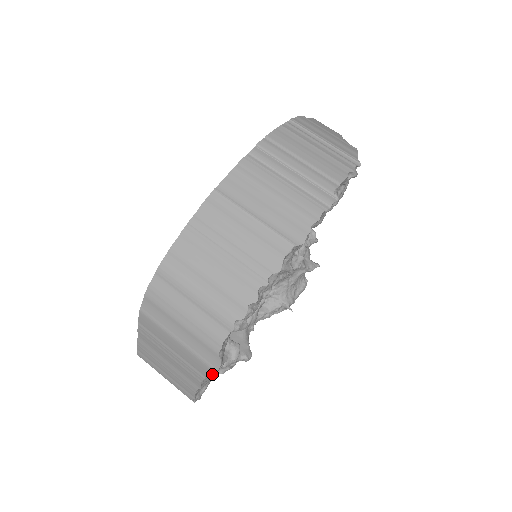
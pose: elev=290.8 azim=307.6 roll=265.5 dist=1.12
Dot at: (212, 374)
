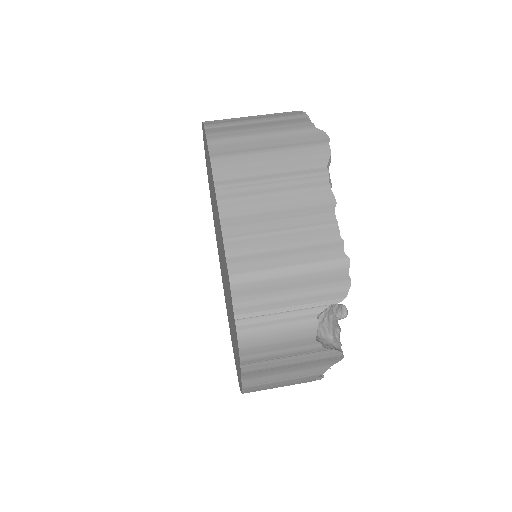
Dot at: (329, 150)
